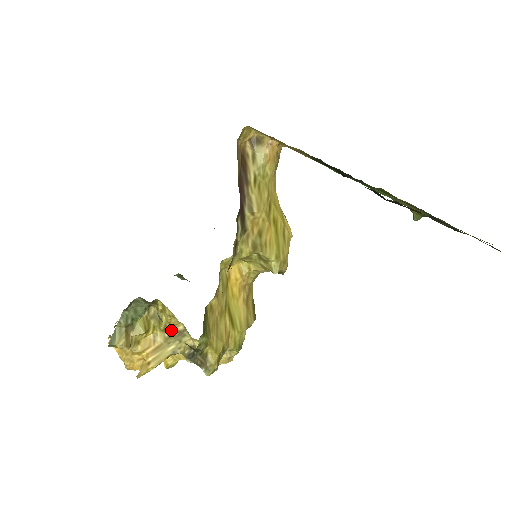
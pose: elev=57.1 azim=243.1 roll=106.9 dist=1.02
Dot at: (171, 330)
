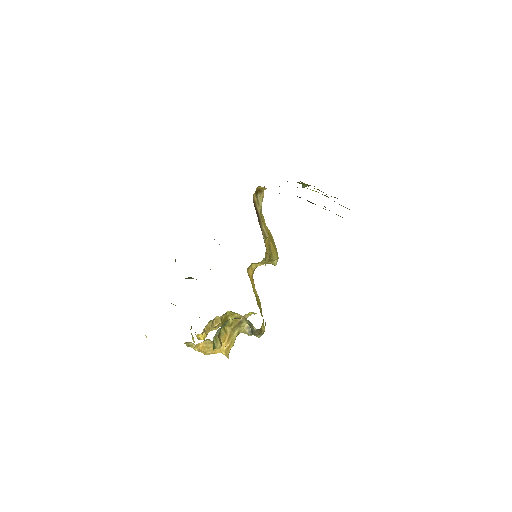
Dot at: (236, 323)
